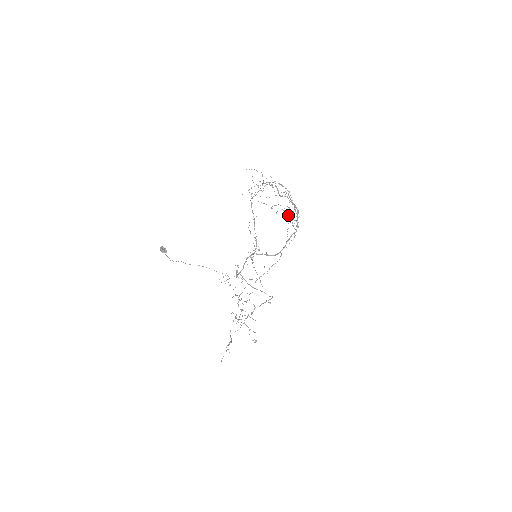
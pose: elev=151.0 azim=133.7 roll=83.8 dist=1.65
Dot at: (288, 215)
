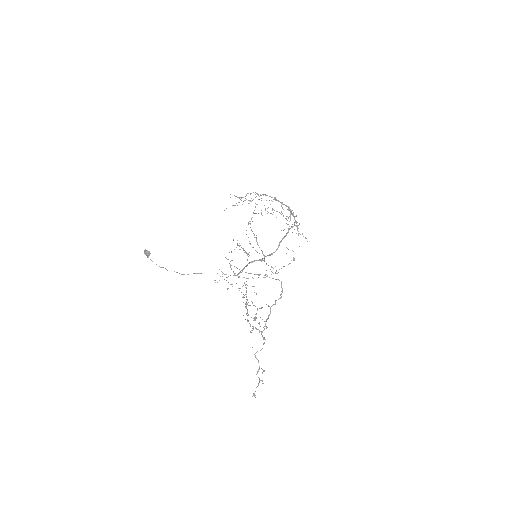
Dot at: (291, 226)
